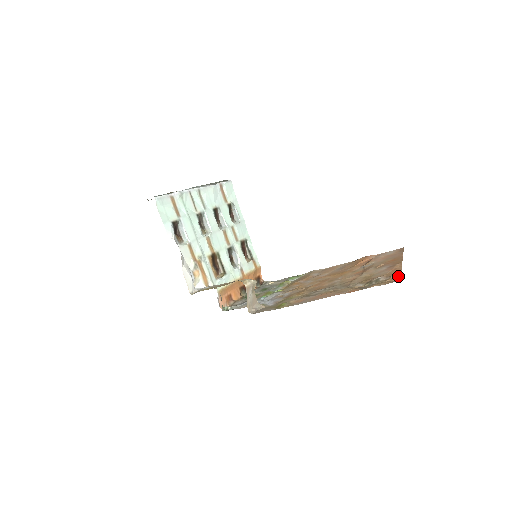
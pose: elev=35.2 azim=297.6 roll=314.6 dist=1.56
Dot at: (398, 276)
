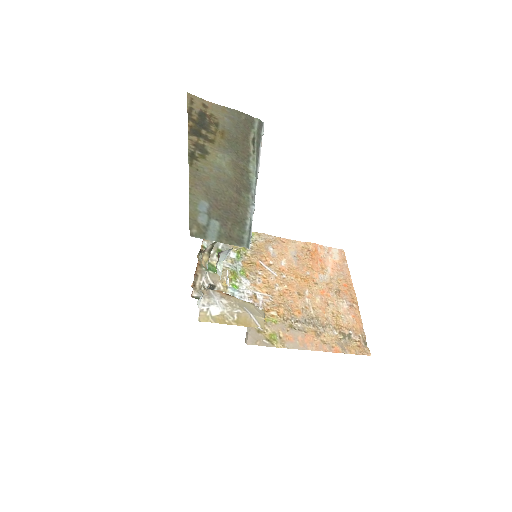
Dot at: (364, 339)
